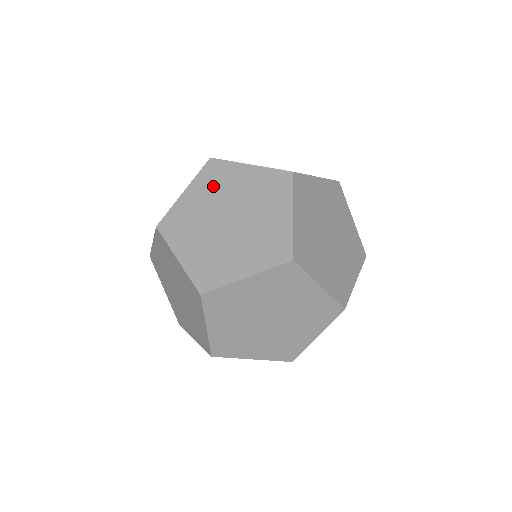
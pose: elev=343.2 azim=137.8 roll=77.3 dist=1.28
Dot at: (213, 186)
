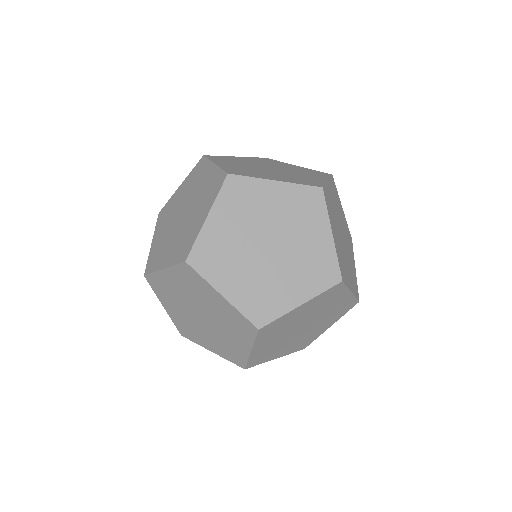
Dot at: (276, 332)
